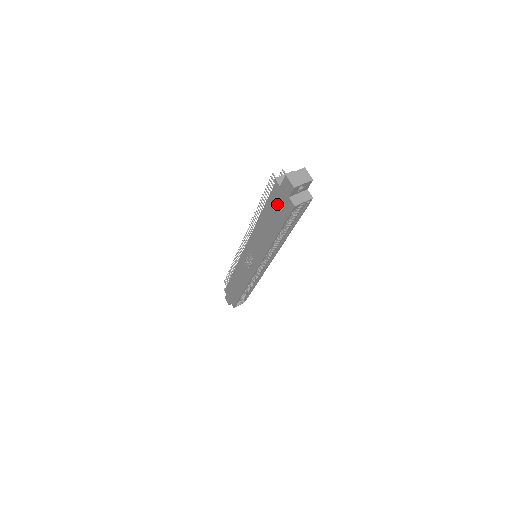
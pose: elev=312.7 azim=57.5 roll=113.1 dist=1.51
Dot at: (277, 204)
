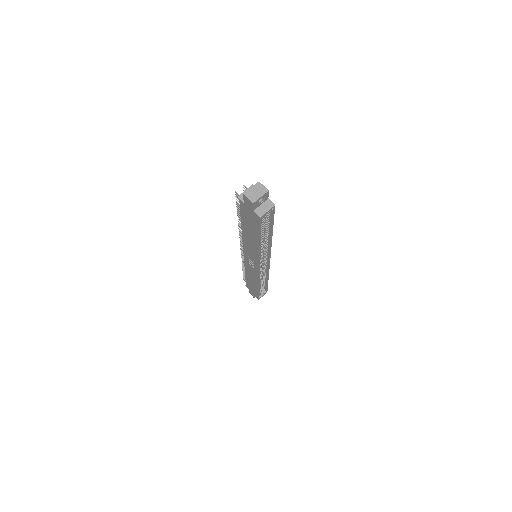
Dot at: (248, 217)
